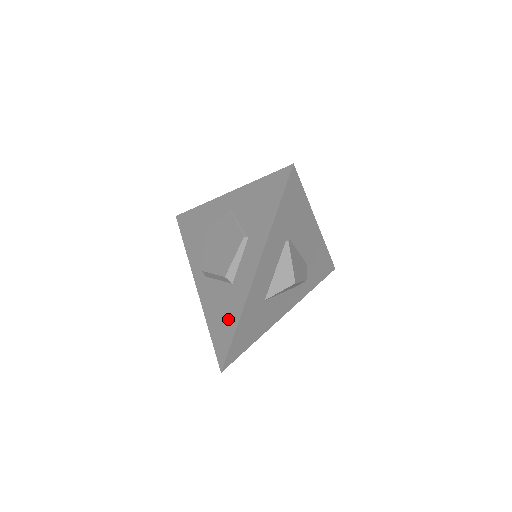
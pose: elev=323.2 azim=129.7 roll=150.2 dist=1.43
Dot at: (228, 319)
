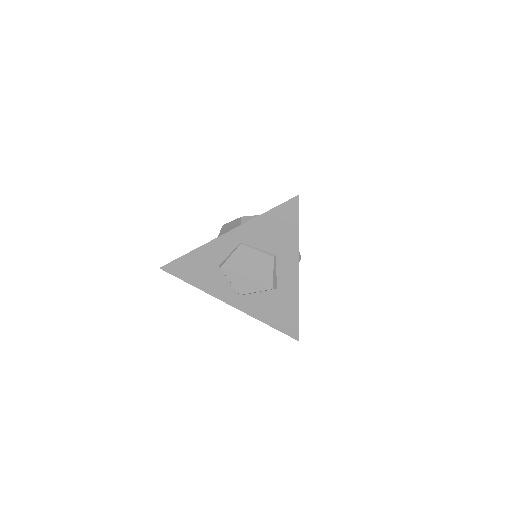
Dot at: (286, 310)
